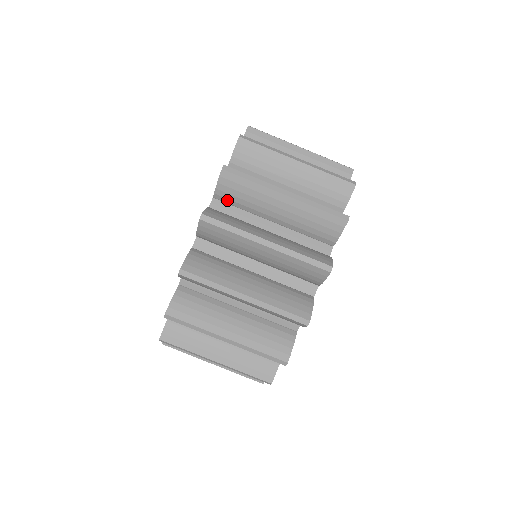
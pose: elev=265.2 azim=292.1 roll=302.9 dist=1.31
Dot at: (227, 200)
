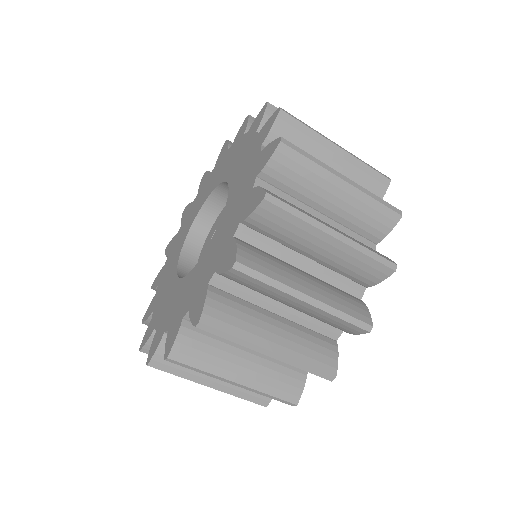
Dot at: (233, 280)
